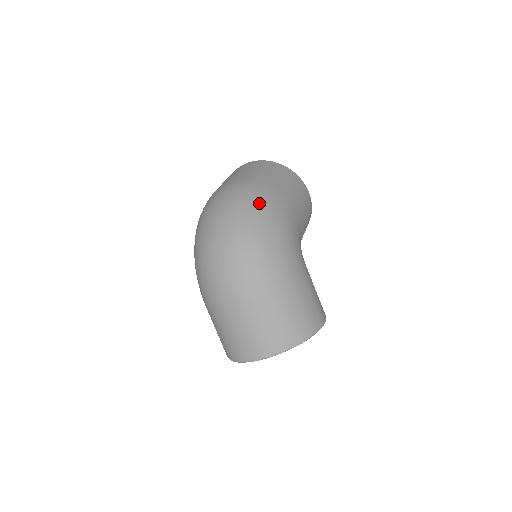
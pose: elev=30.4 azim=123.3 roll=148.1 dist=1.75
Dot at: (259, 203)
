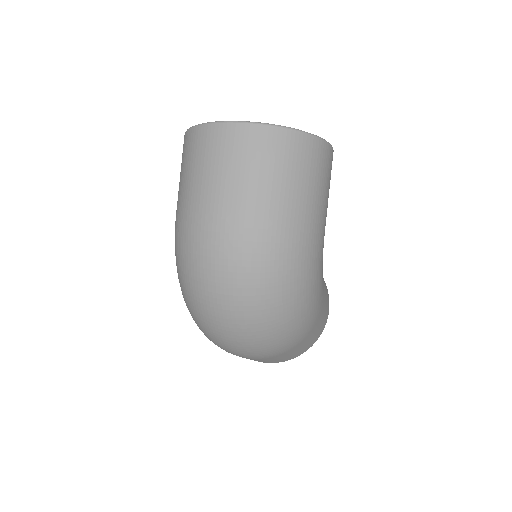
Dot at: (288, 277)
